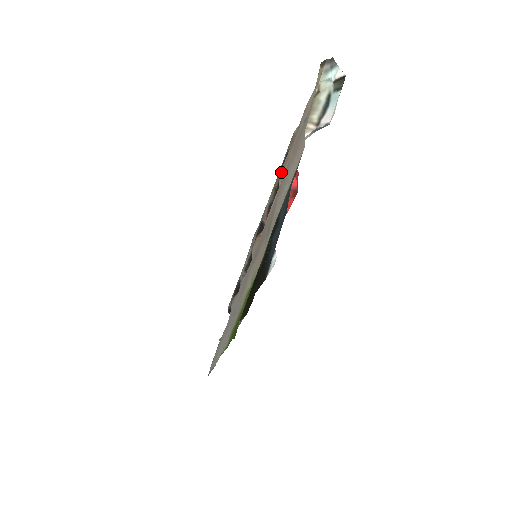
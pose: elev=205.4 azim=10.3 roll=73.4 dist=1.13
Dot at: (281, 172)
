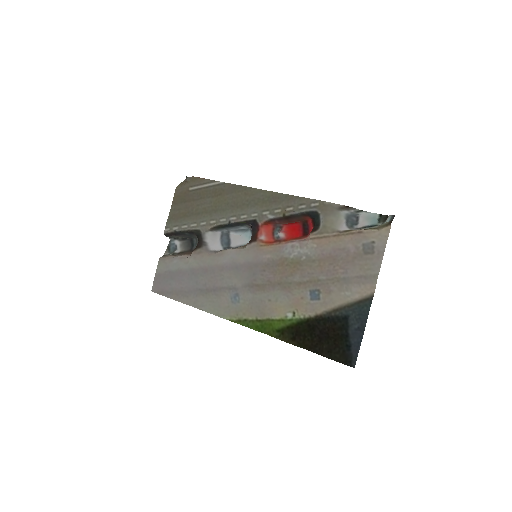
Dot at: (315, 237)
